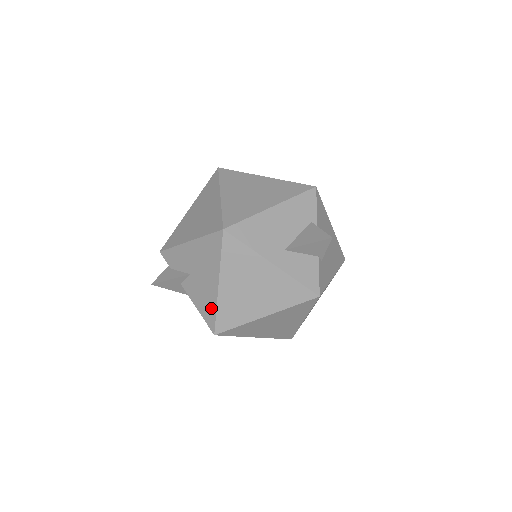
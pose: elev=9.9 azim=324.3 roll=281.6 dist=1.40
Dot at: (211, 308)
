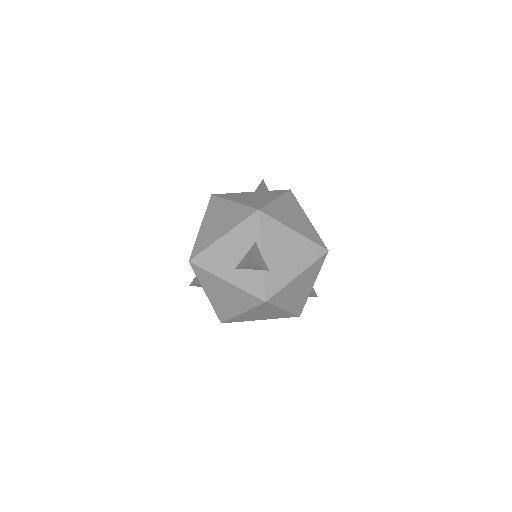
Dot at: occluded
